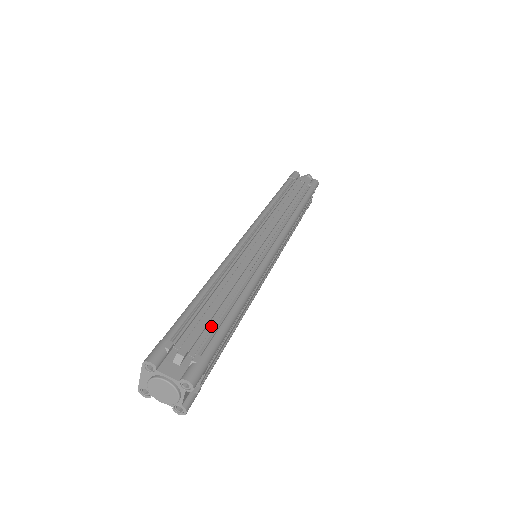
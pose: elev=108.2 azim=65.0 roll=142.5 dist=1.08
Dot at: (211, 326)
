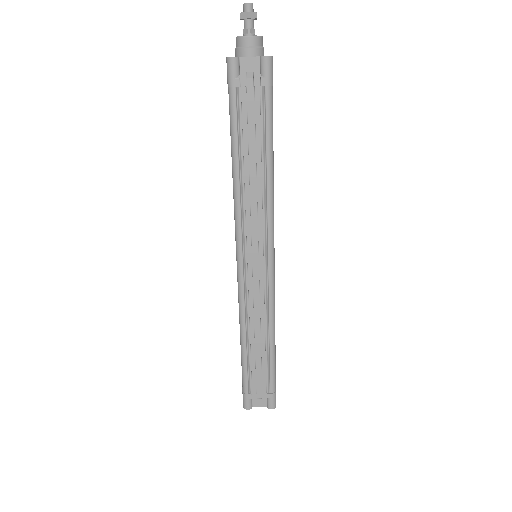
Dot at: (264, 367)
